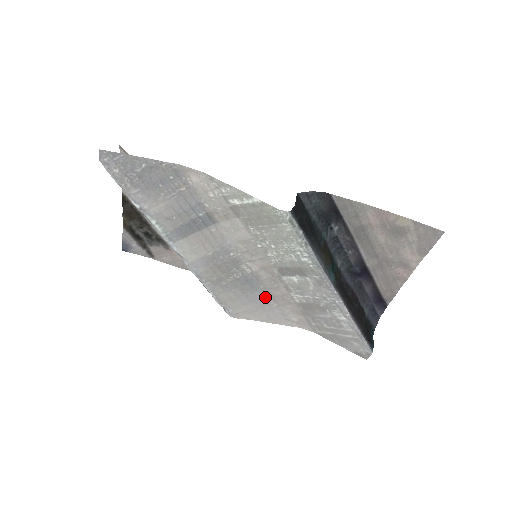
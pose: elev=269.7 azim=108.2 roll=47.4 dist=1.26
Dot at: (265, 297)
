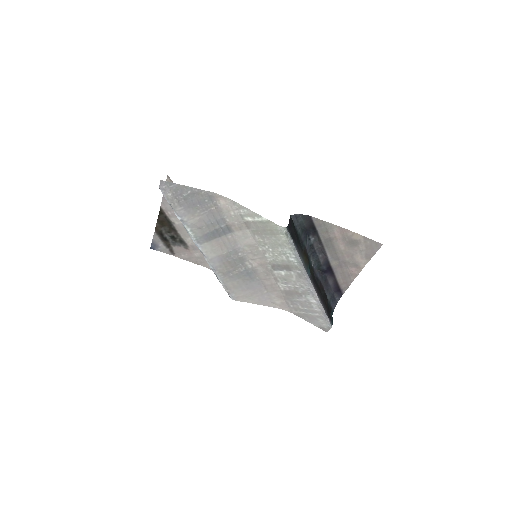
Dot at: (259, 286)
